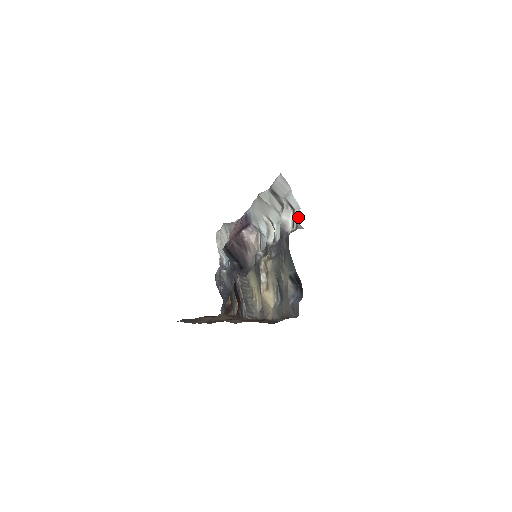
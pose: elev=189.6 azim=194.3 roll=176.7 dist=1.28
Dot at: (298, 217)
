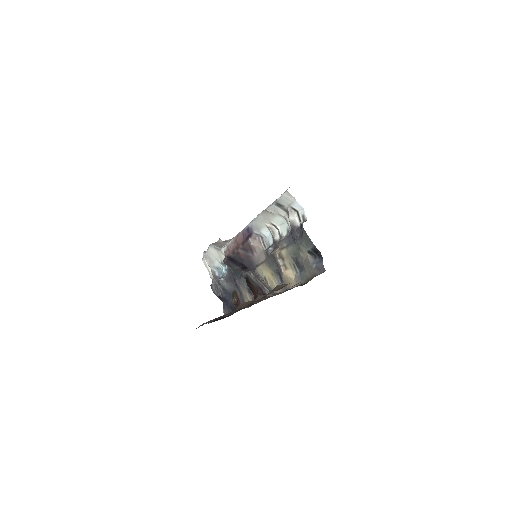
Dot at: (304, 214)
